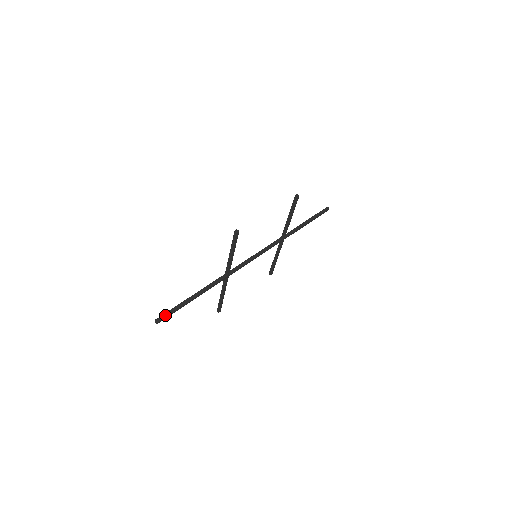
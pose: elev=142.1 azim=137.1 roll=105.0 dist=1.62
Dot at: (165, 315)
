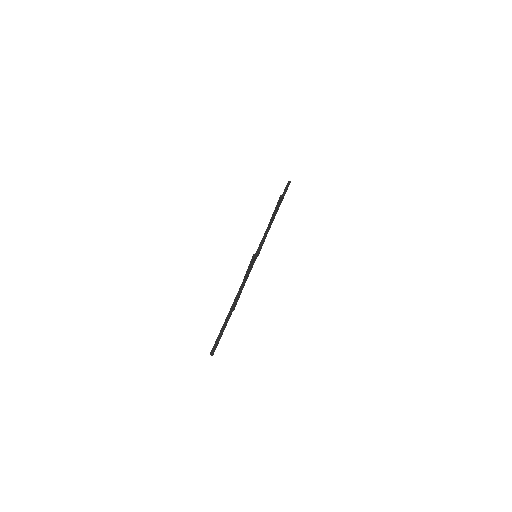
Dot at: (216, 346)
